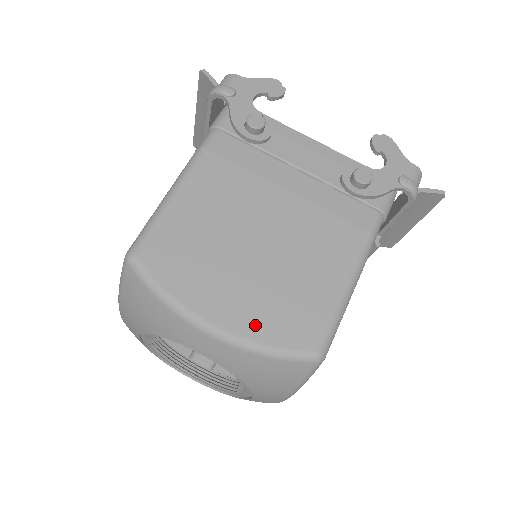
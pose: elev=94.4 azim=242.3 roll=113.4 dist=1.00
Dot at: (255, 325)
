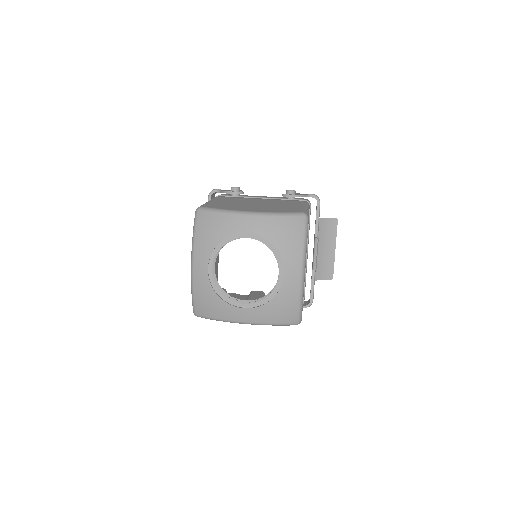
Dot at: (269, 211)
